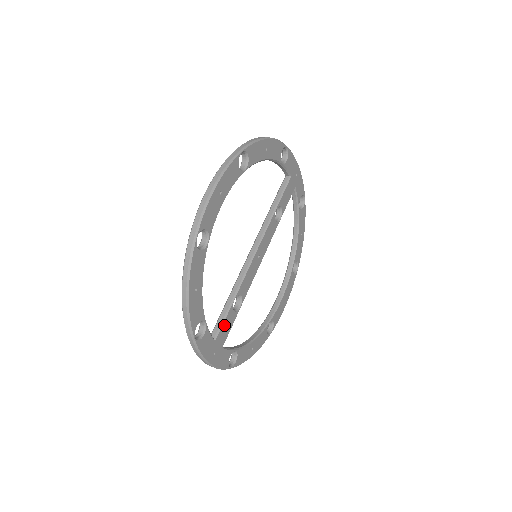
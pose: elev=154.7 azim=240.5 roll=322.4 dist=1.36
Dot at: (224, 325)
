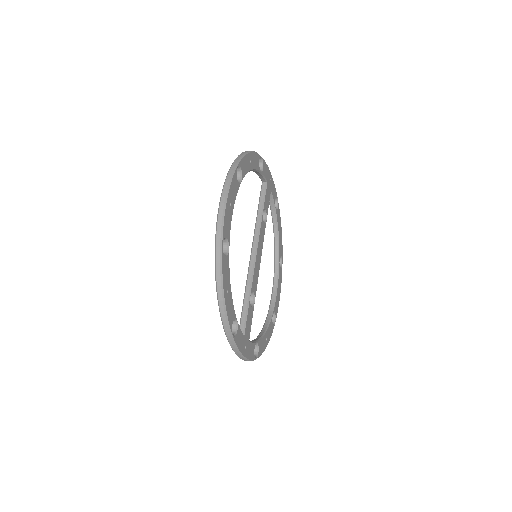
Dot at: (247, 320)
